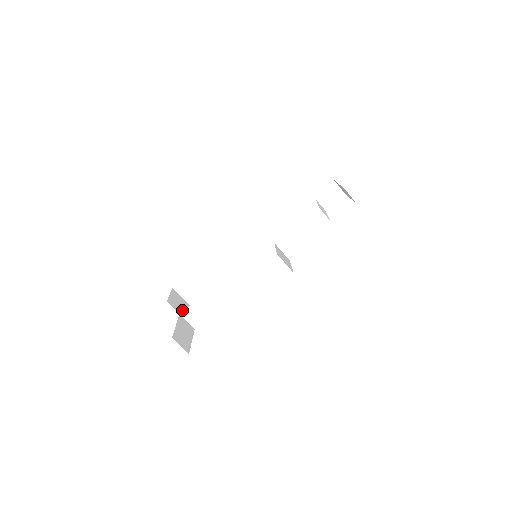
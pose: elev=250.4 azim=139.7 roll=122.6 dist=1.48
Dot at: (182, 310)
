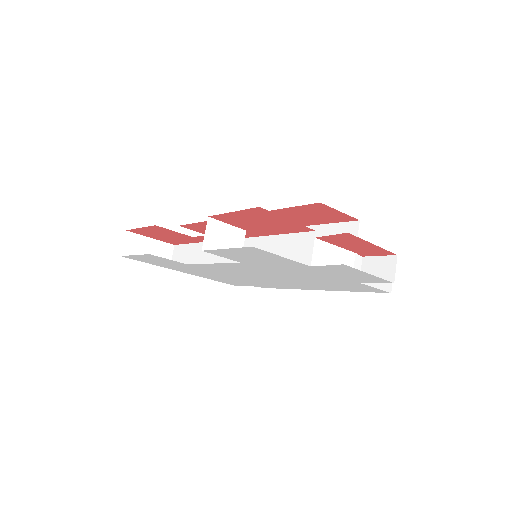
Dot at: occluded
